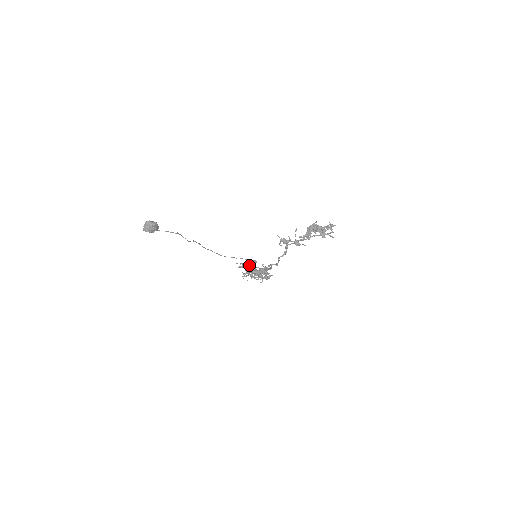
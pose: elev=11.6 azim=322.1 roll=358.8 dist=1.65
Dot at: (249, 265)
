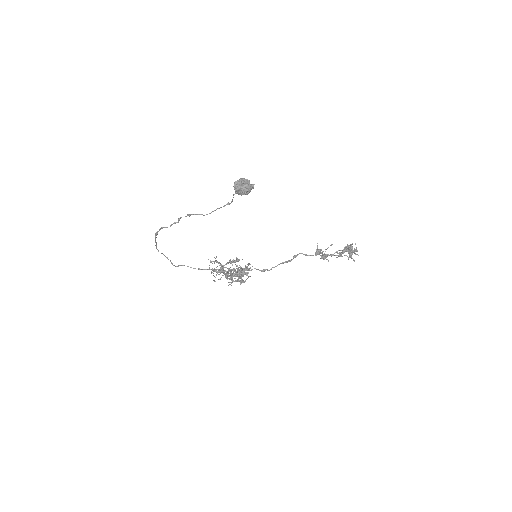
Dot at: (228, 263)
